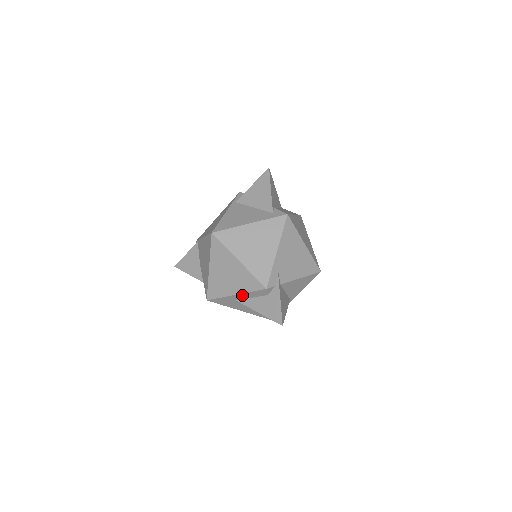
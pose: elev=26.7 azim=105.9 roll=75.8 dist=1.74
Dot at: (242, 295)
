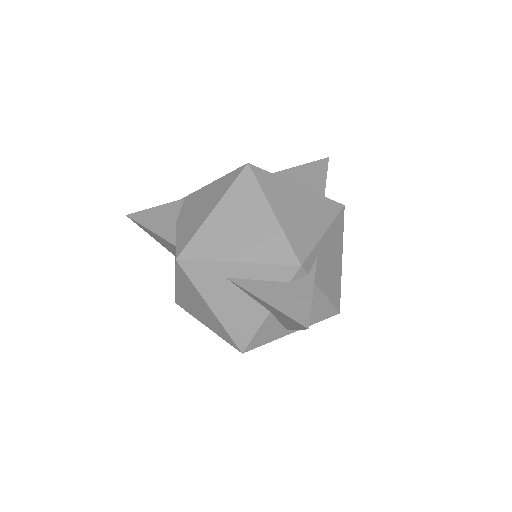
Dot at: (247, 268)
